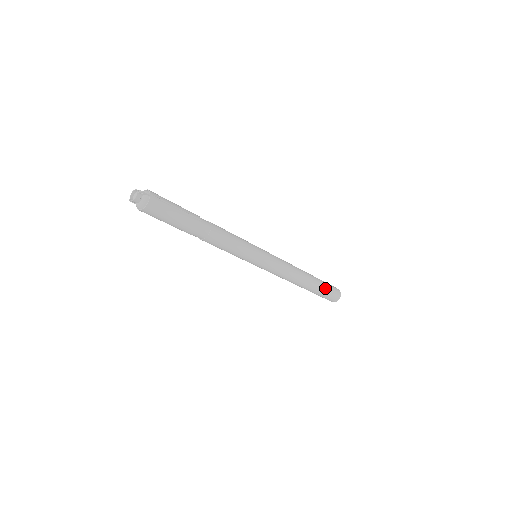
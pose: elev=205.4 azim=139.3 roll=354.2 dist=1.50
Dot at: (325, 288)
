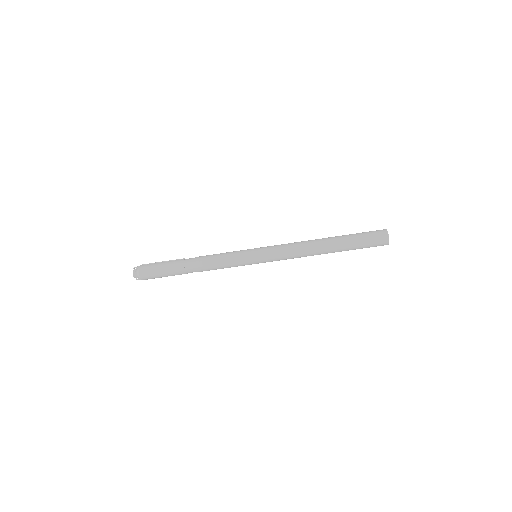
Dot at: (356, 236)
